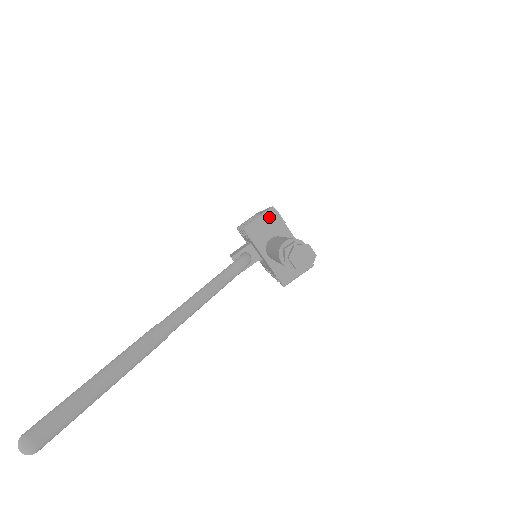
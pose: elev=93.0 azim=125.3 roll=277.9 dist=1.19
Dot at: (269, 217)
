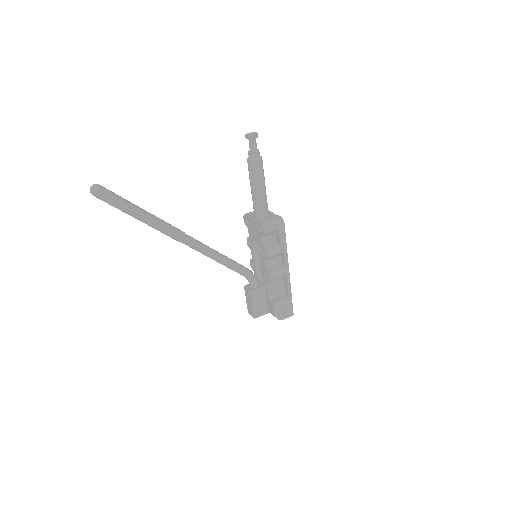
Dot at: occluded
